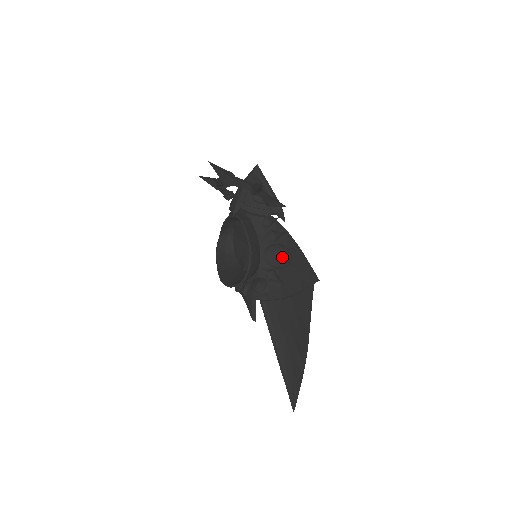
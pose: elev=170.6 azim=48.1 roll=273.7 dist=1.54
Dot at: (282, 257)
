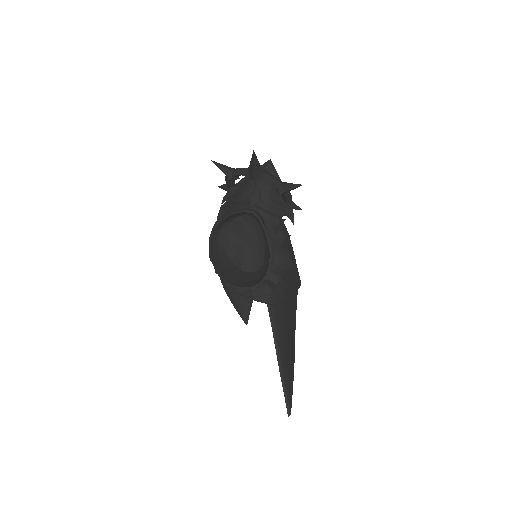
Dot at: (289, 260)
